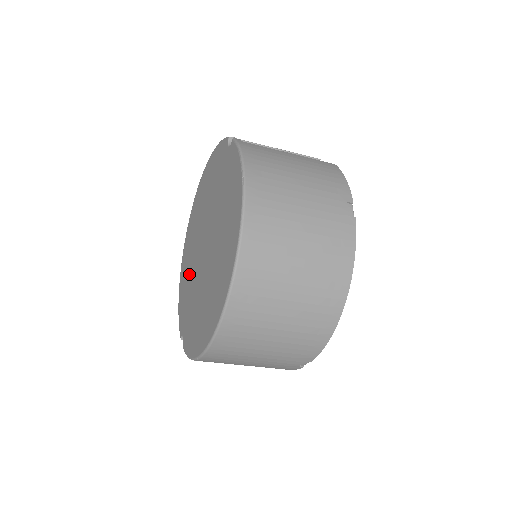
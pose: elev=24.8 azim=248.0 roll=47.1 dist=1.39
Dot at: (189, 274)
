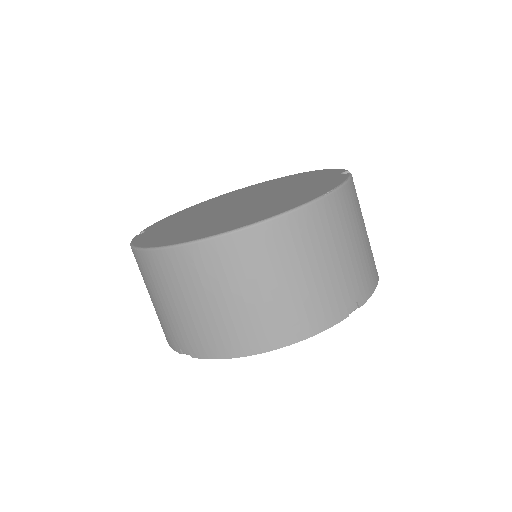
Dot at: (204, 208)
